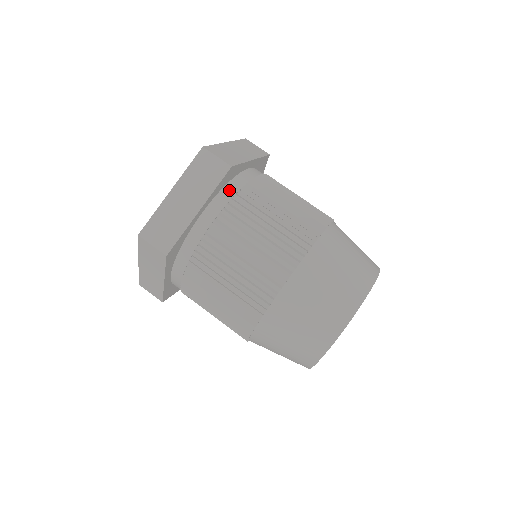
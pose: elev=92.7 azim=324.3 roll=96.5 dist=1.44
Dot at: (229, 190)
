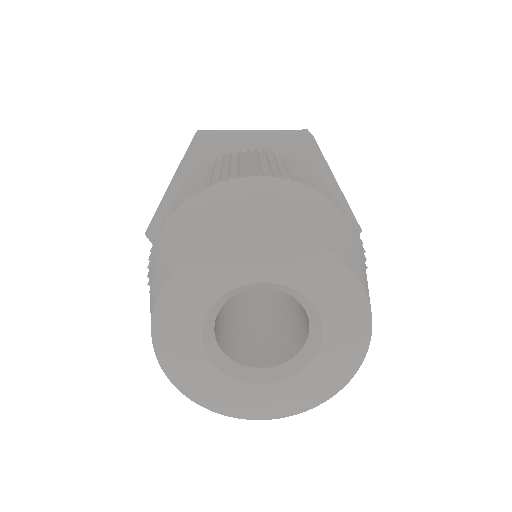
Dot at: occluded
